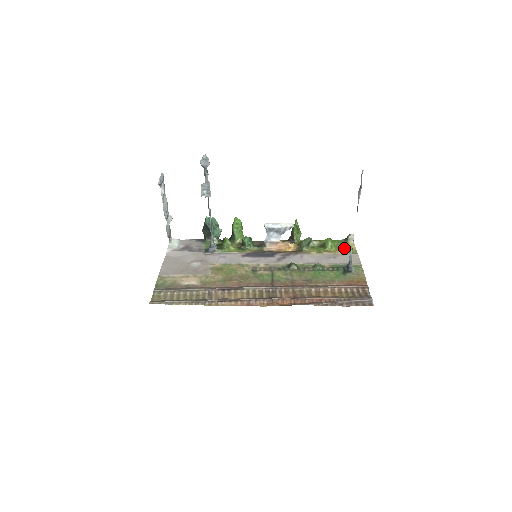
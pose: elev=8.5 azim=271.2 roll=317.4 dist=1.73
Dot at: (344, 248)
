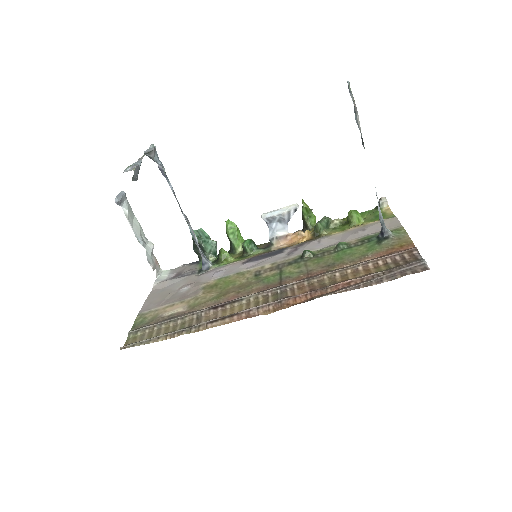
Dot at: (376, 217)
